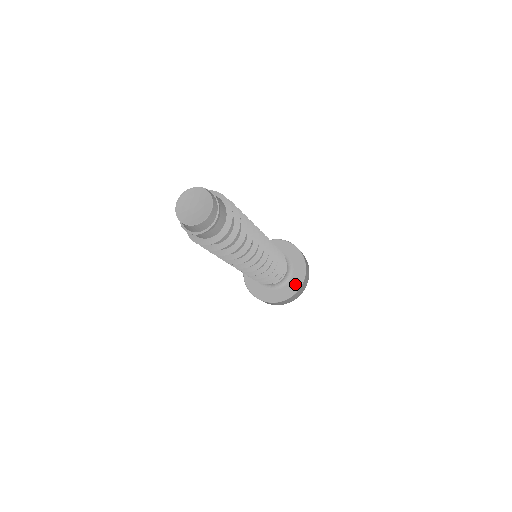
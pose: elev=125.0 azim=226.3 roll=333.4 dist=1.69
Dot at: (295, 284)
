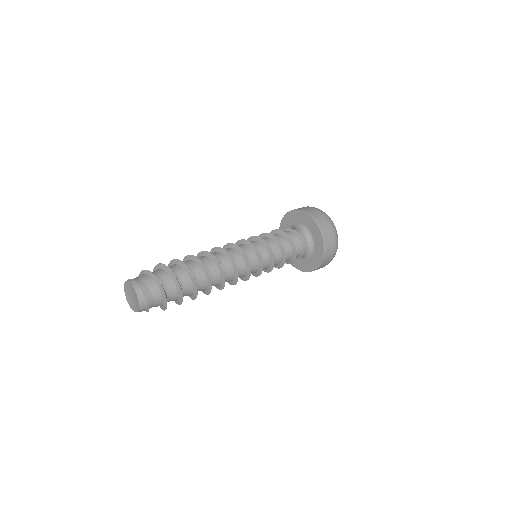
Dot at: (319, 254)
